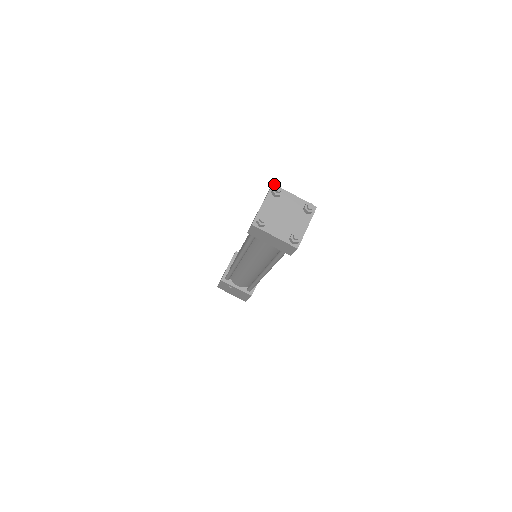
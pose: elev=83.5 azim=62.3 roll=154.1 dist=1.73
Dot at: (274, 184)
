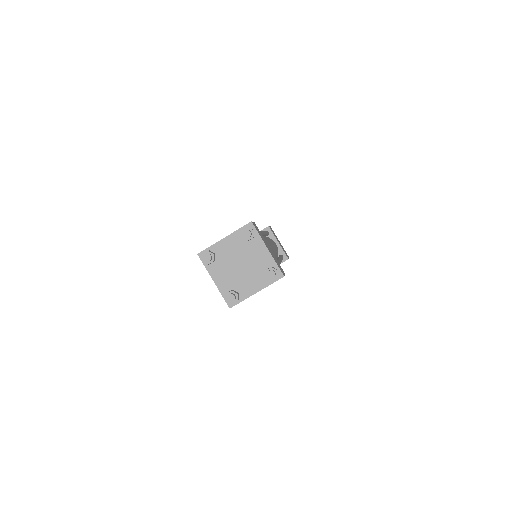
Dot at: (252, 223)
